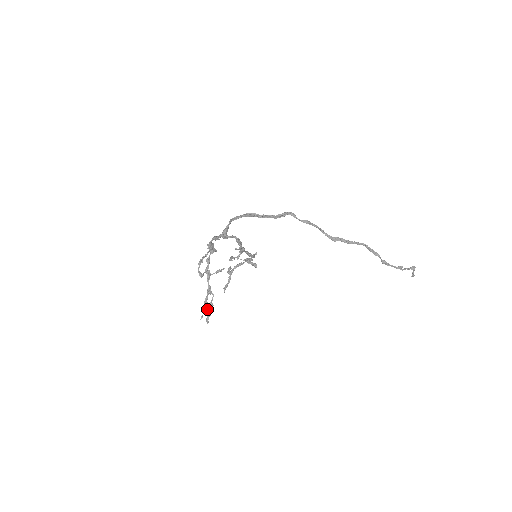
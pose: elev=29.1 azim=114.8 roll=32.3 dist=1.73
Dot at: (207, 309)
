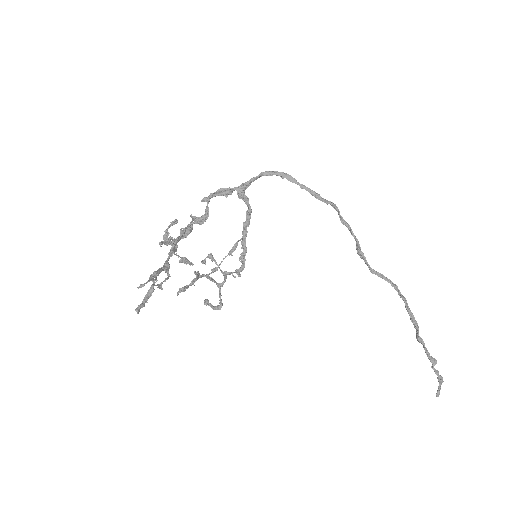
Dot at: (153, 284)
